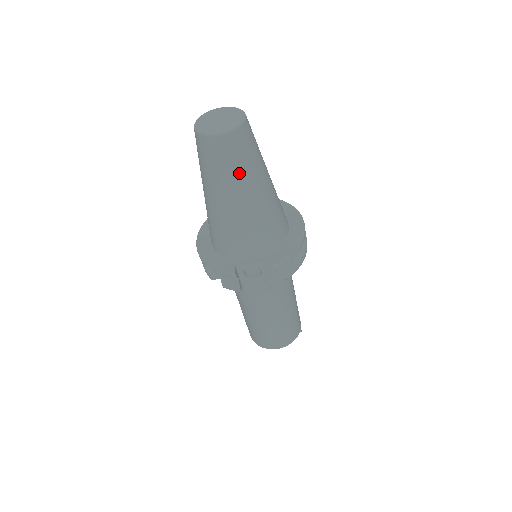
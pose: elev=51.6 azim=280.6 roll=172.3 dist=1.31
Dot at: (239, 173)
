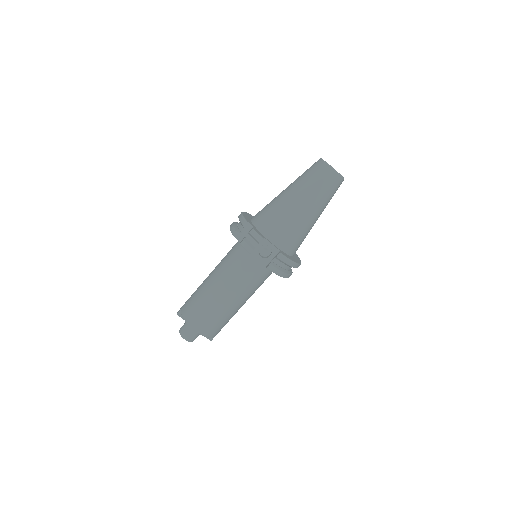
Dot at: (321, 195)
